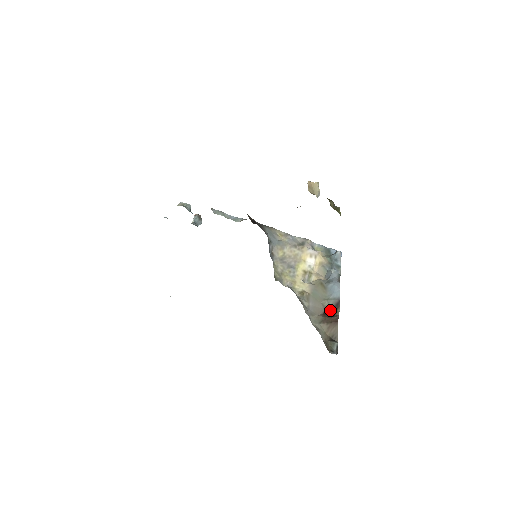
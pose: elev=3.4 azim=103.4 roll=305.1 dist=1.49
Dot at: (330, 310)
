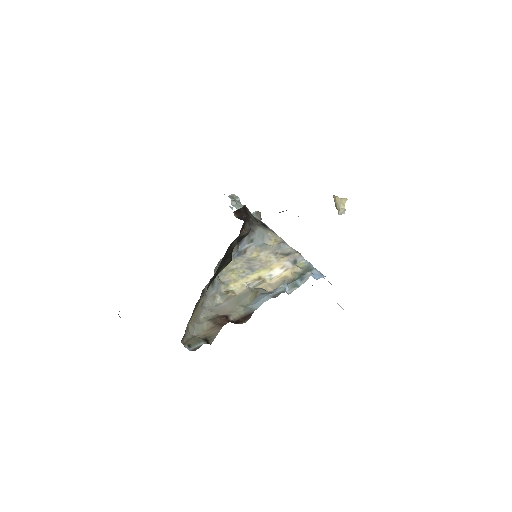
Dot at: (239, 317)
